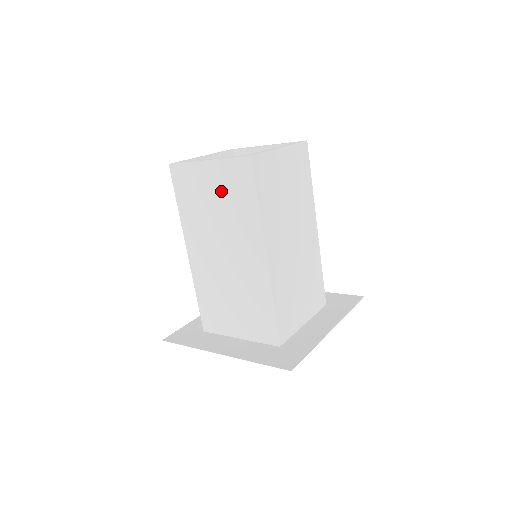
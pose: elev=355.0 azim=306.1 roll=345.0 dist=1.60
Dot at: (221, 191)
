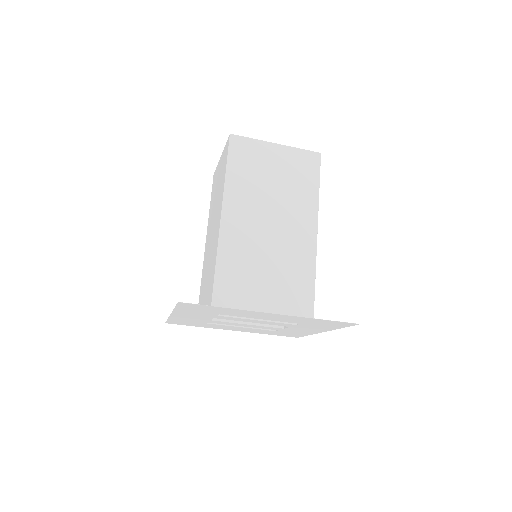
Dot at: (285, 170)
